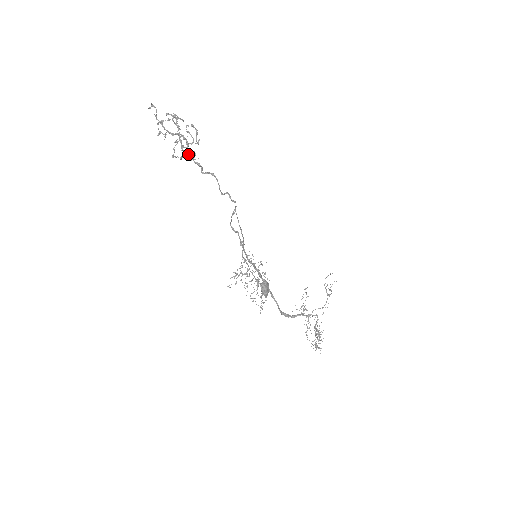
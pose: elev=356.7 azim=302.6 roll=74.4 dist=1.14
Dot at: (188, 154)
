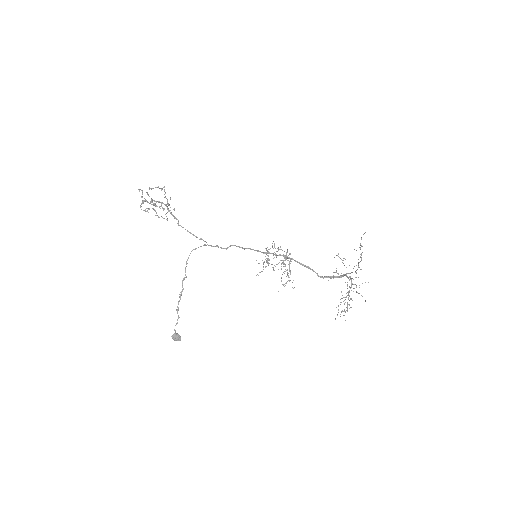
Dot at: occluded
